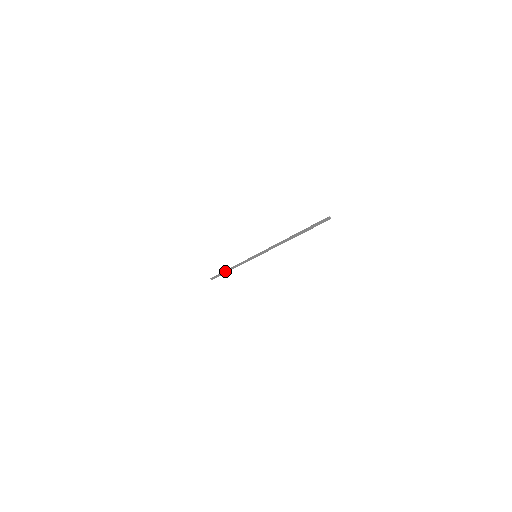
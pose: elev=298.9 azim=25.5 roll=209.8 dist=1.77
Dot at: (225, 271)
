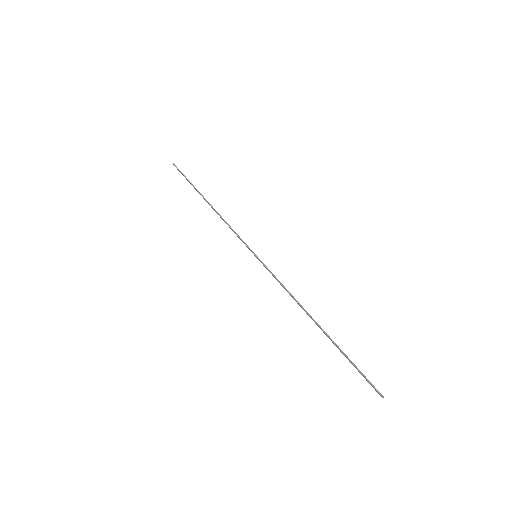
Dot at: (201, 194)
